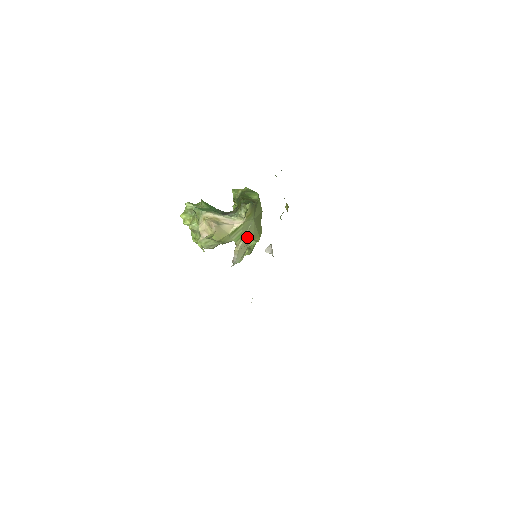
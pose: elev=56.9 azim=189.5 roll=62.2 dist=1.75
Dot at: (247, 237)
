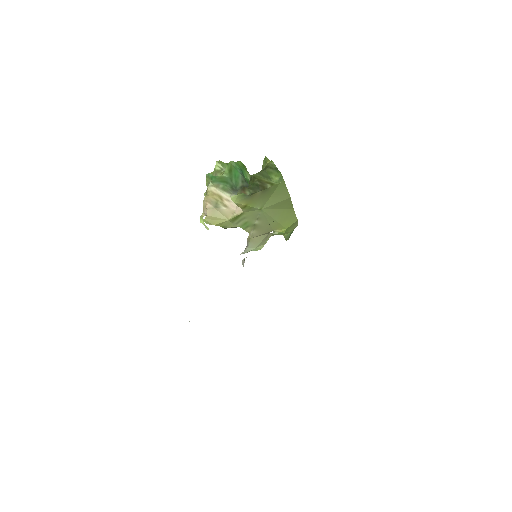
Dot at: (260, 226)
